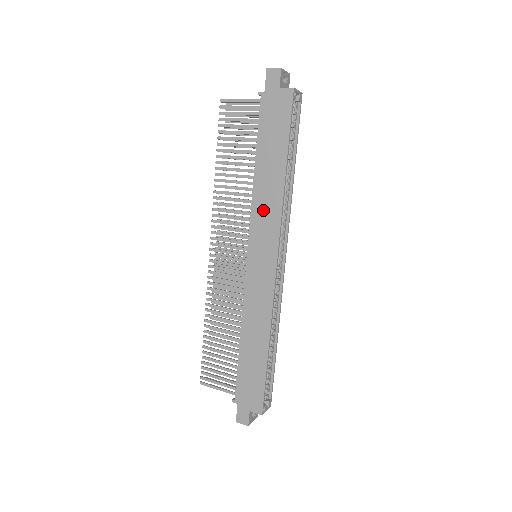
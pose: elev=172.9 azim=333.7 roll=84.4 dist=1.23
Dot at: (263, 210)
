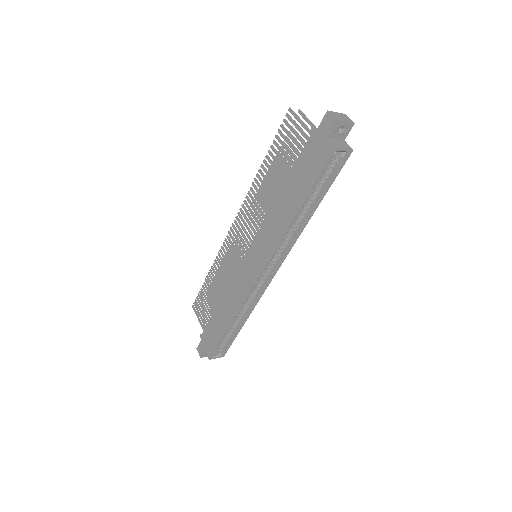
Dot at: (269, 230)
